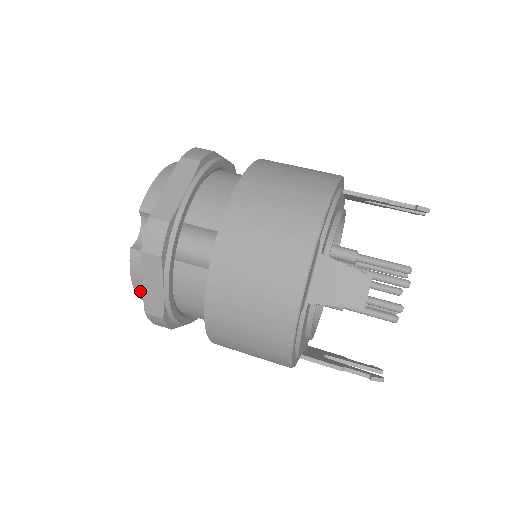
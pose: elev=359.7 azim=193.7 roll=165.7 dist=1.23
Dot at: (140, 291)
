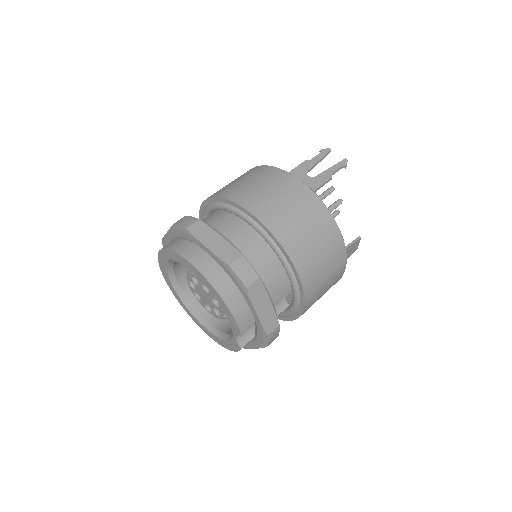
Dot at: occluded
